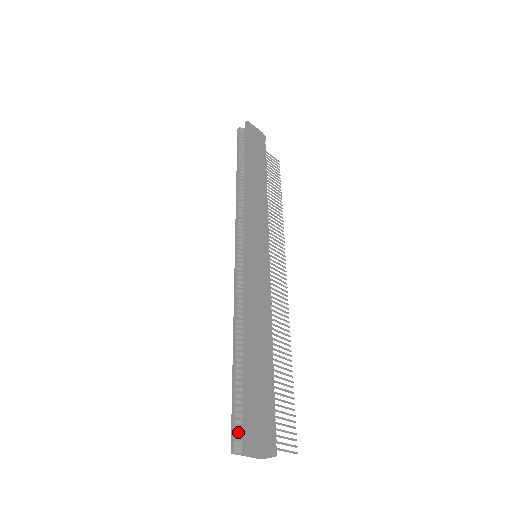
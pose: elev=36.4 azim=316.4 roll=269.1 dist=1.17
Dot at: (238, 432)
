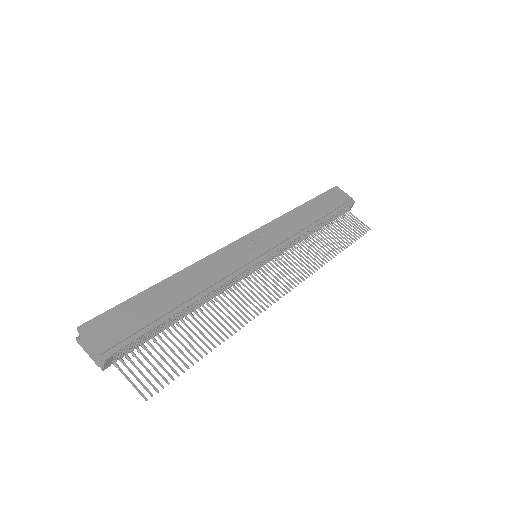
Dot at: occluded
